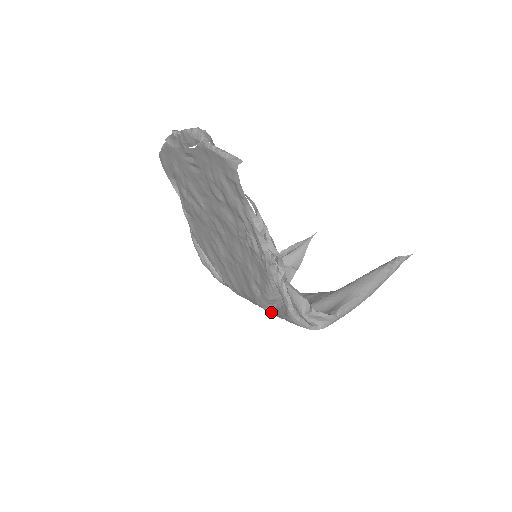
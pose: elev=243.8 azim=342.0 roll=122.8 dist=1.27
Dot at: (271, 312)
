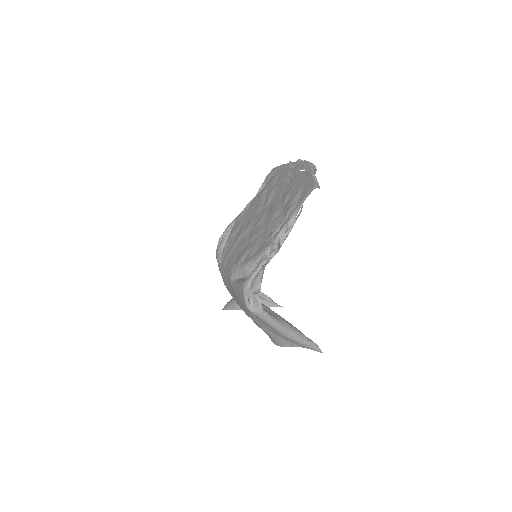
Dot at: (232, 281)
